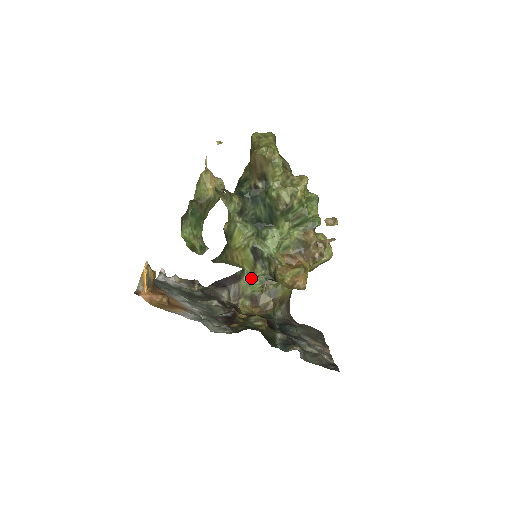
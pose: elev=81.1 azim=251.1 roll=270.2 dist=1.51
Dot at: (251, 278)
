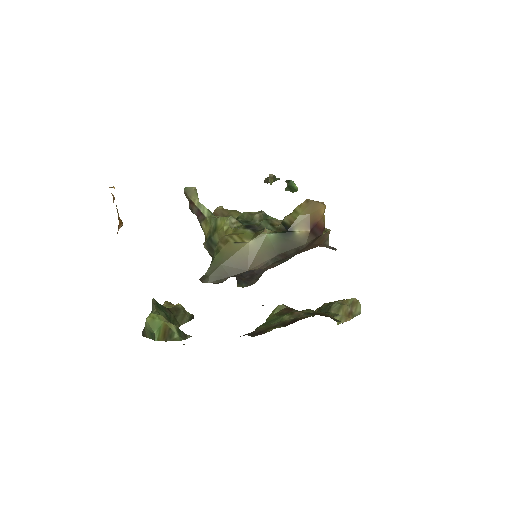
Dot at: (270, 322)
